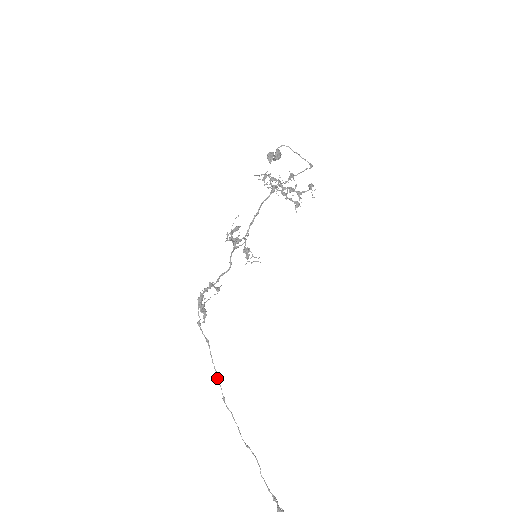
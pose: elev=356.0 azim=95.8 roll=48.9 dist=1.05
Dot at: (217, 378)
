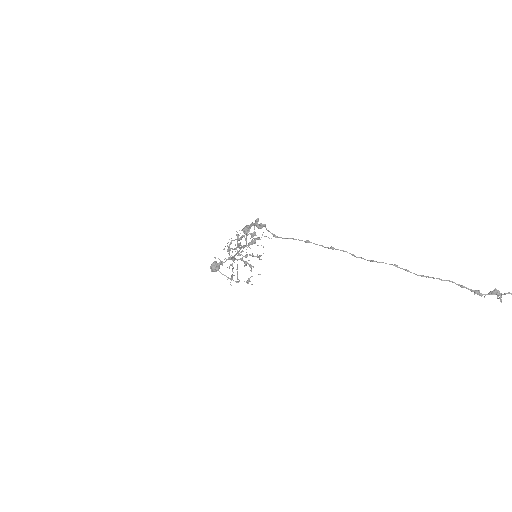
Dot at: (310, 242)
